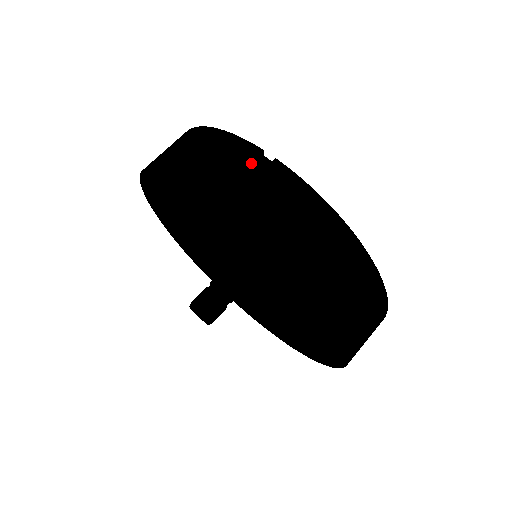
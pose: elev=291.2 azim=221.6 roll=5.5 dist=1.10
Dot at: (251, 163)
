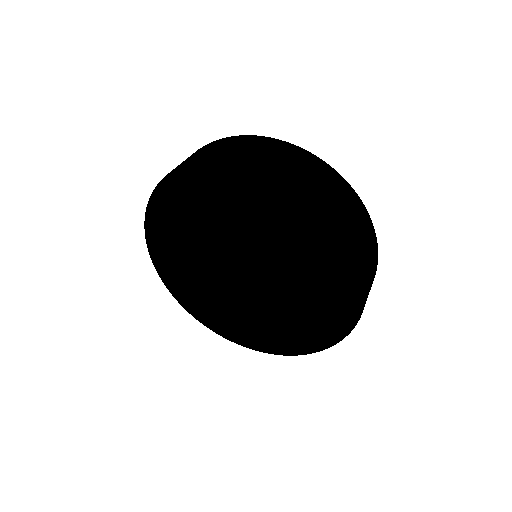
Dot at: occluded
